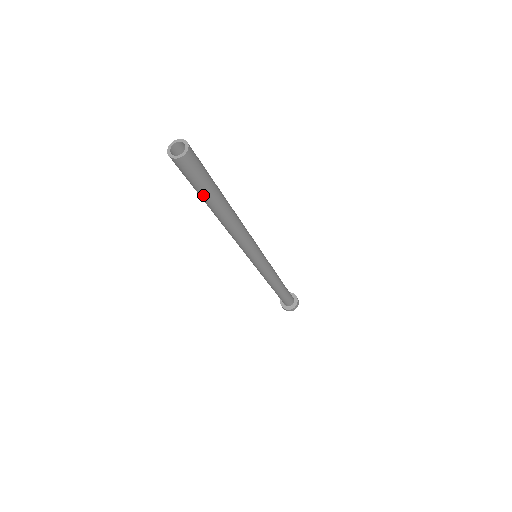
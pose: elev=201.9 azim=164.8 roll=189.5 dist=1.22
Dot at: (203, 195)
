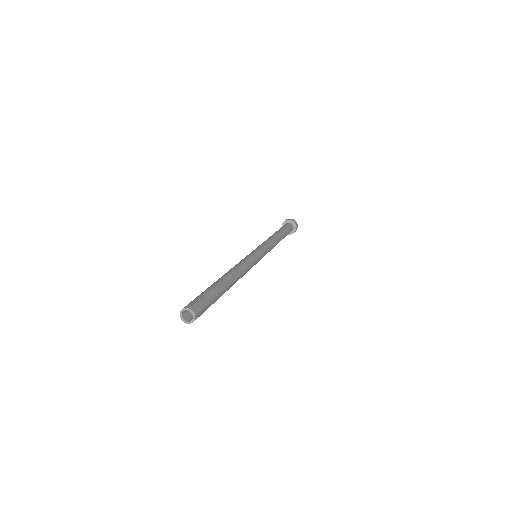
Dot at: occluded
